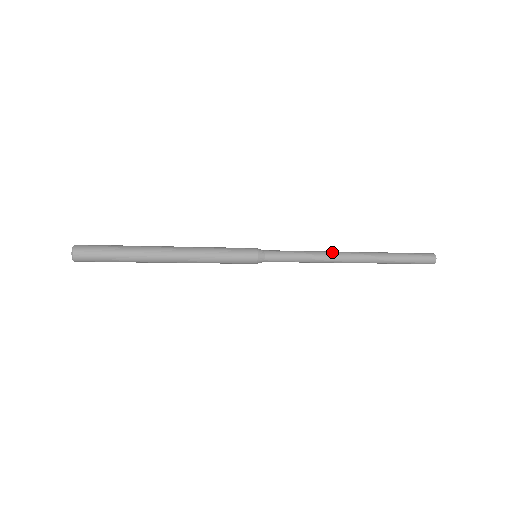
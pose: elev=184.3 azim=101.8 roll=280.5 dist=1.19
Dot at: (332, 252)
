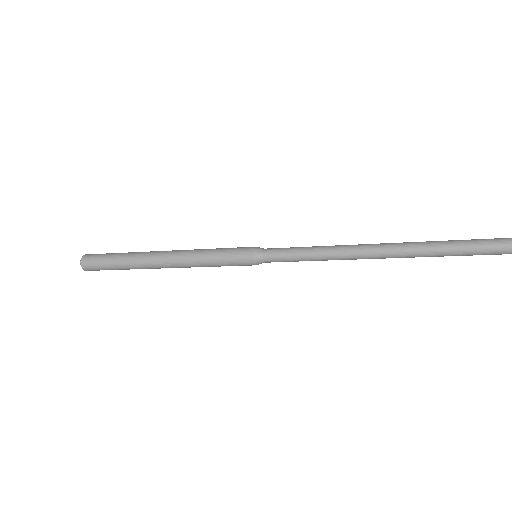
Dot at: (351, 245)
